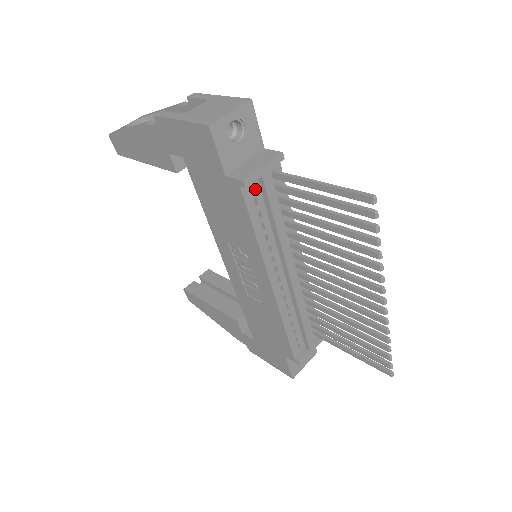
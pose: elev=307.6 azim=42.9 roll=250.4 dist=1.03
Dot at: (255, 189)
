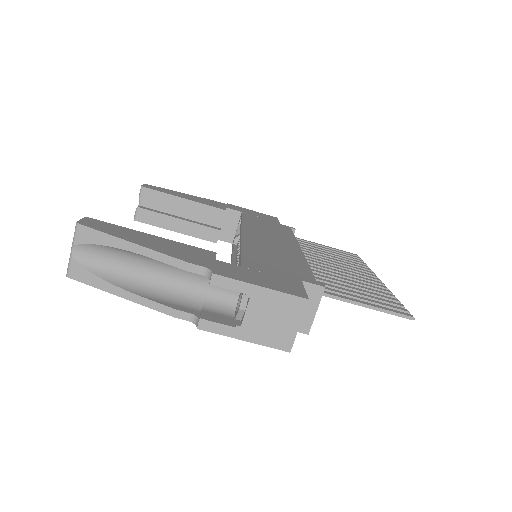
Dot at: occluded
